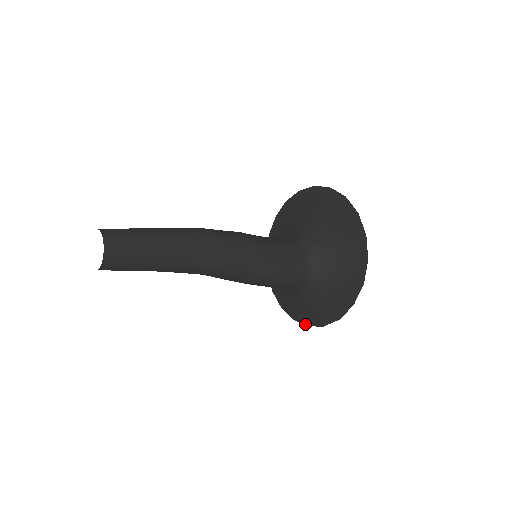
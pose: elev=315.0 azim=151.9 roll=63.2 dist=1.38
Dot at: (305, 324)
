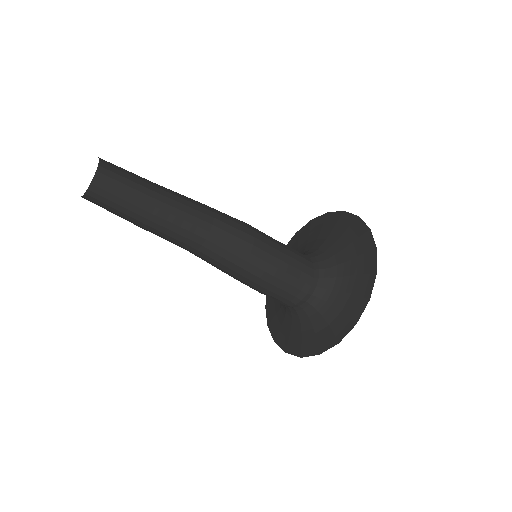
Dot at: (335, 344)
